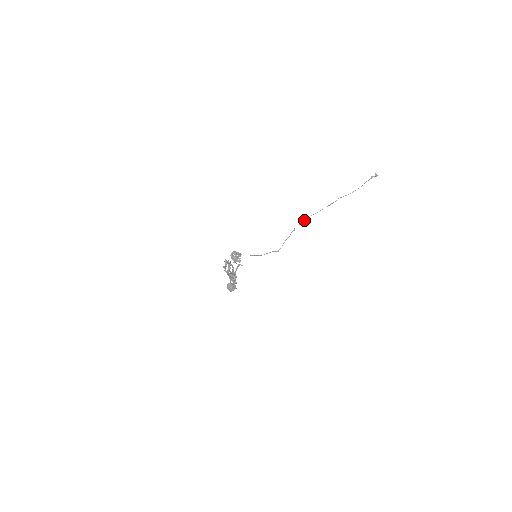
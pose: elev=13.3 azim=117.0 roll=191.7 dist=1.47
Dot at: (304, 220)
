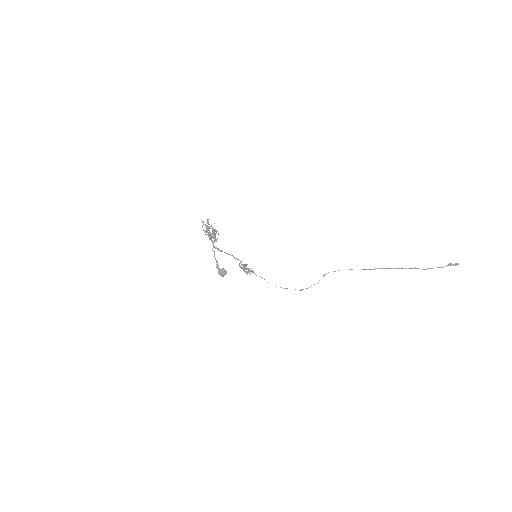
Dot at: occluded
